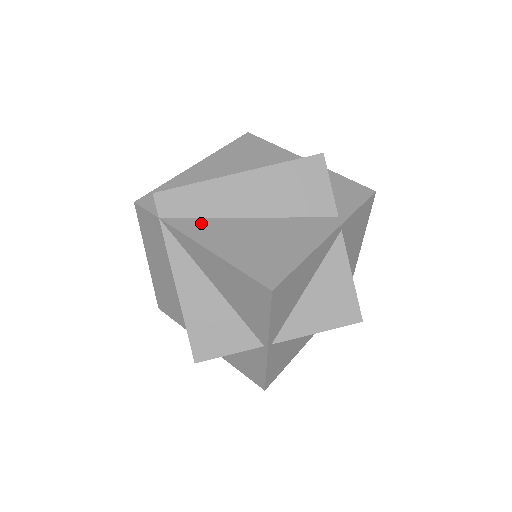
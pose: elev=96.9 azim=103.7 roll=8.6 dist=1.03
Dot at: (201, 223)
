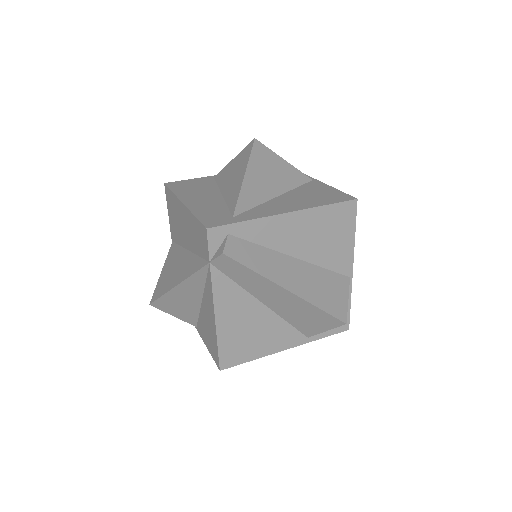
Dot at: (232, 289)
